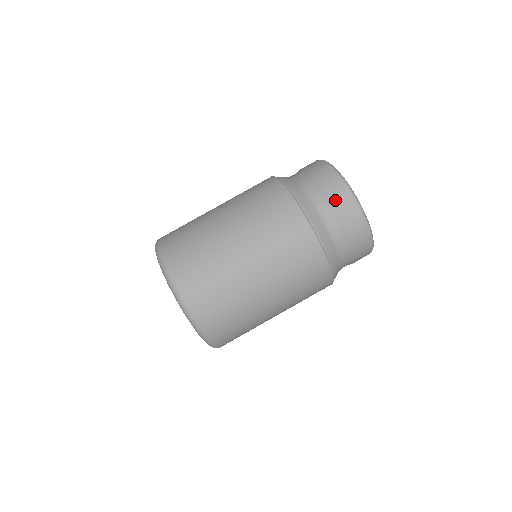
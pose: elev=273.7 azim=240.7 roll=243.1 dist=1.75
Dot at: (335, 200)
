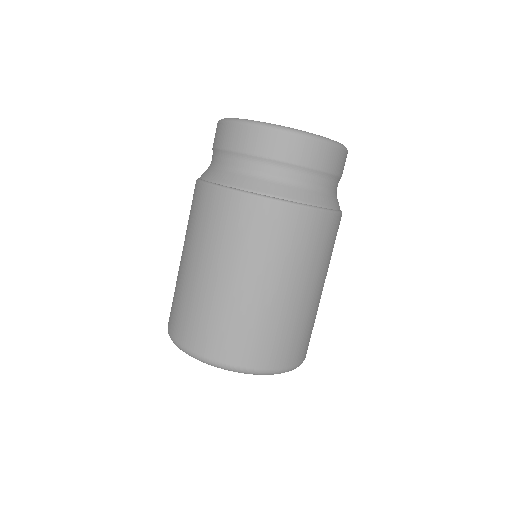
Dot at: (288, 156)
